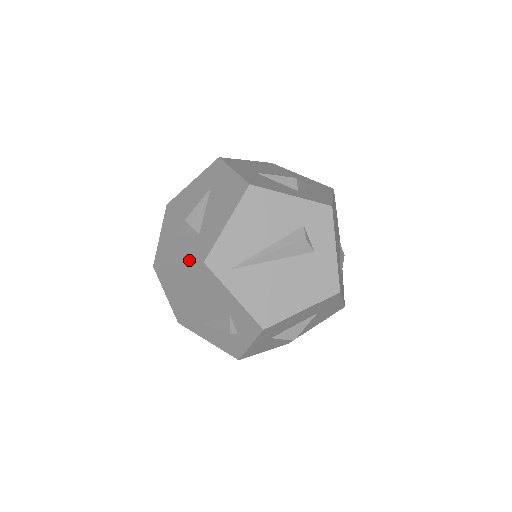
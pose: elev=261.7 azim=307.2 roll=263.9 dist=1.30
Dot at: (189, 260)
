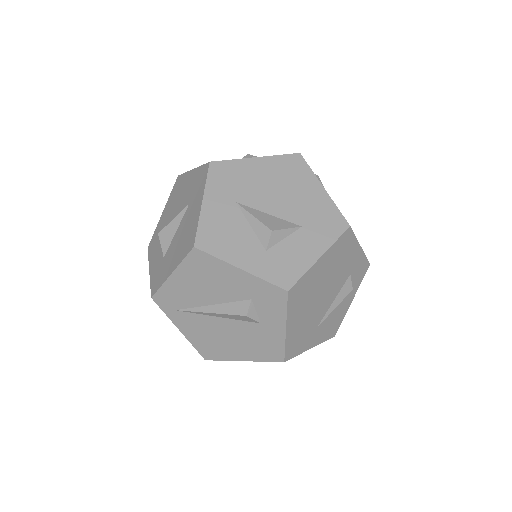
Dot at: (151, 279)
